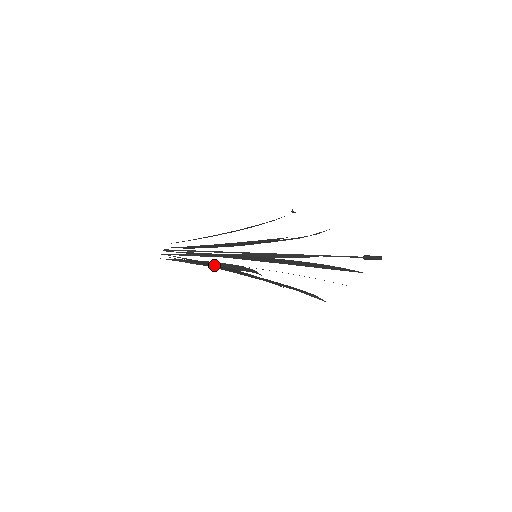
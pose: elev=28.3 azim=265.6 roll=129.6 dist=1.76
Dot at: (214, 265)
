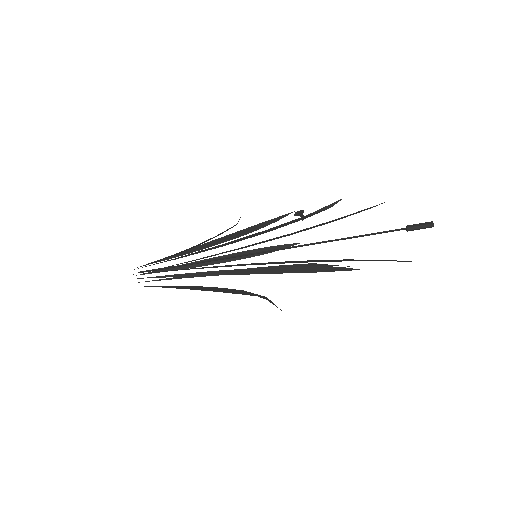
Dot at: occluded
